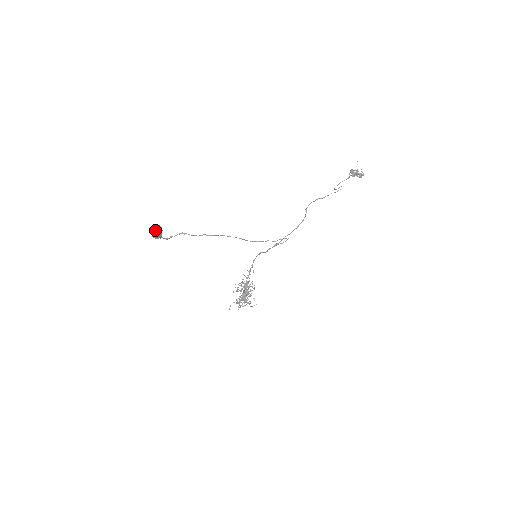
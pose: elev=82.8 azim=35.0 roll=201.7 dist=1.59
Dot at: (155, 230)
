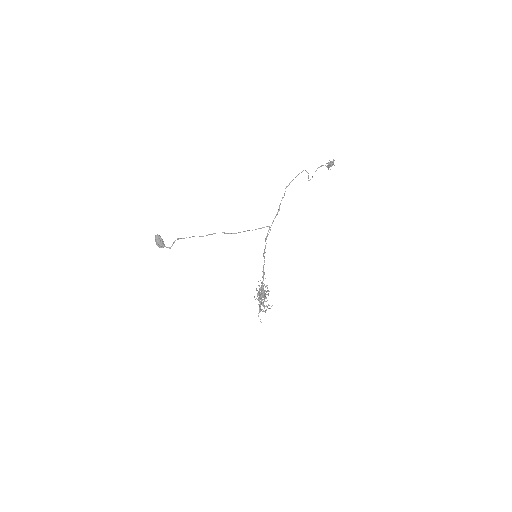
Dot at: (155, 239)
